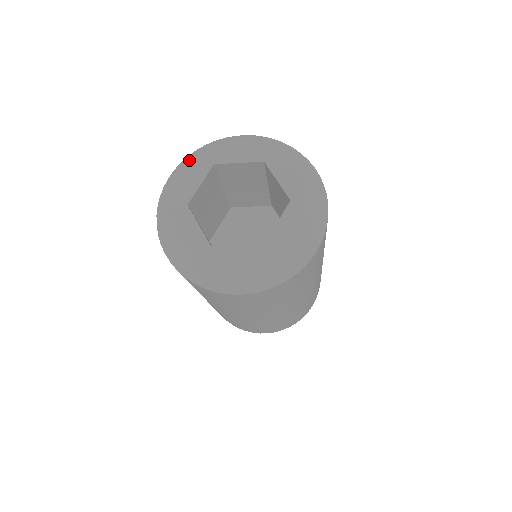
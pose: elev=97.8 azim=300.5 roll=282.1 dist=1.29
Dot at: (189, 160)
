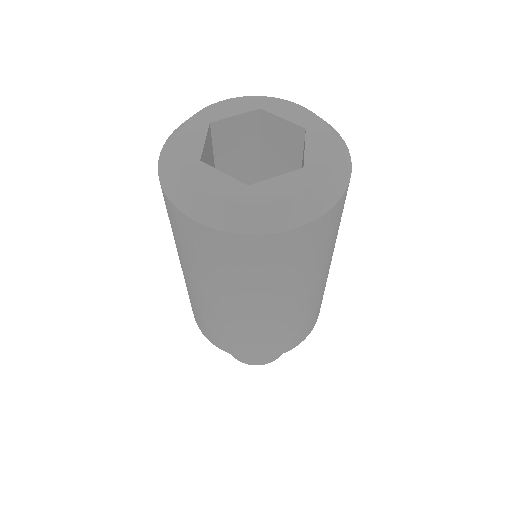
Dot at: (243, 97)
